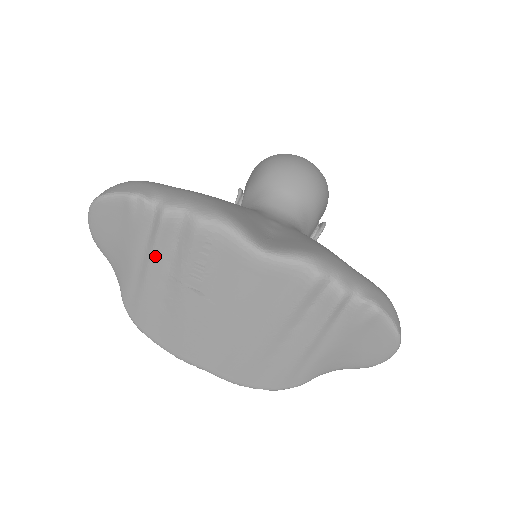
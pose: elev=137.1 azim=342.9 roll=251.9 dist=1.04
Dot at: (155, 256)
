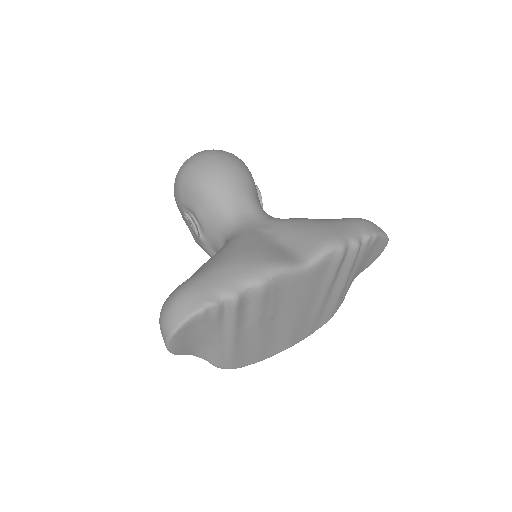
Dot at: (236, 327)
